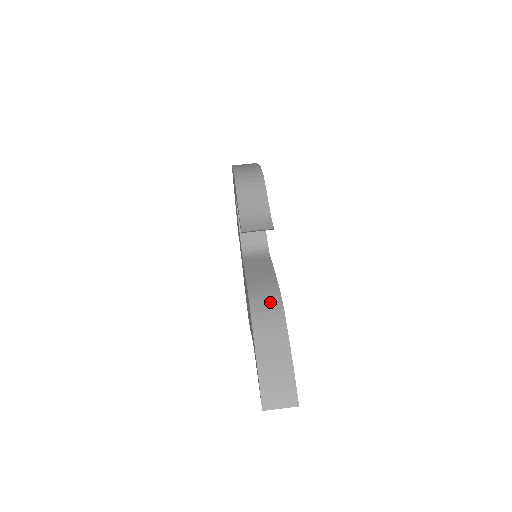
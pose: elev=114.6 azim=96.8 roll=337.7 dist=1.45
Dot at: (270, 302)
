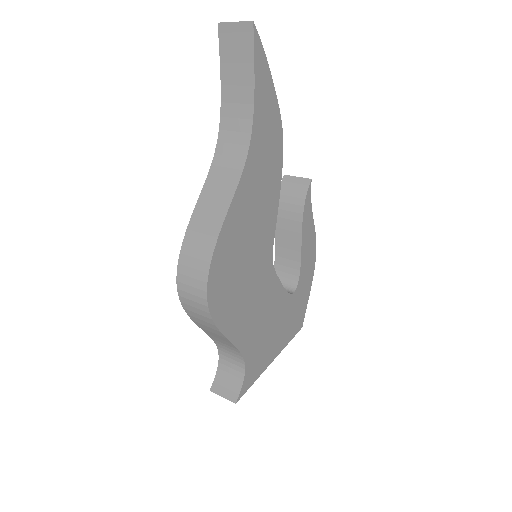
Dot at: occluded
